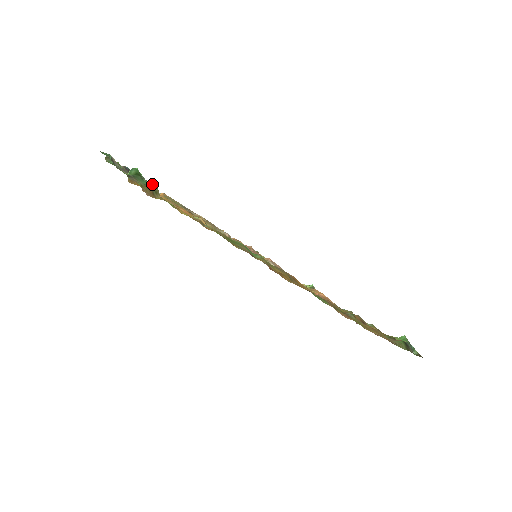
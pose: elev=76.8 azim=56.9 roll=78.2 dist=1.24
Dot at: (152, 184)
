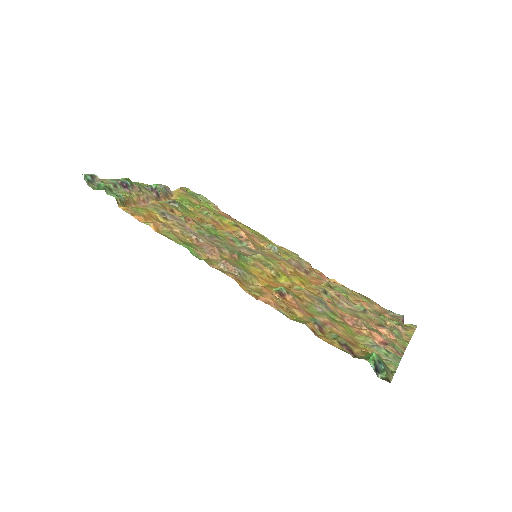
Dot at: (116, 196)
